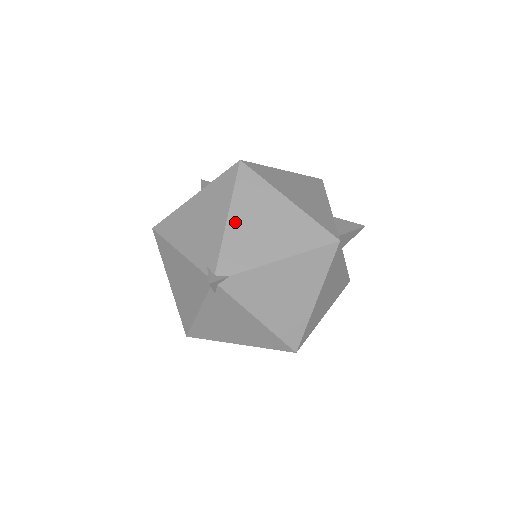
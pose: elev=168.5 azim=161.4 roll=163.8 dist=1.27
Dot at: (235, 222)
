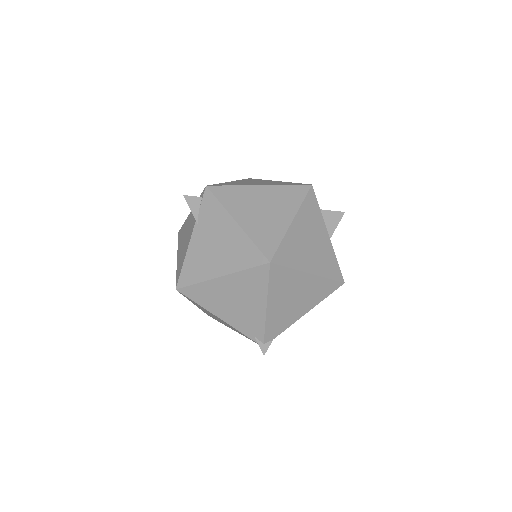
Dot at: (273, 308)
